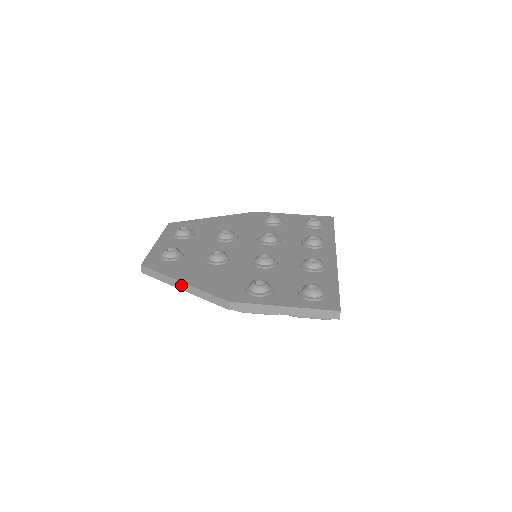
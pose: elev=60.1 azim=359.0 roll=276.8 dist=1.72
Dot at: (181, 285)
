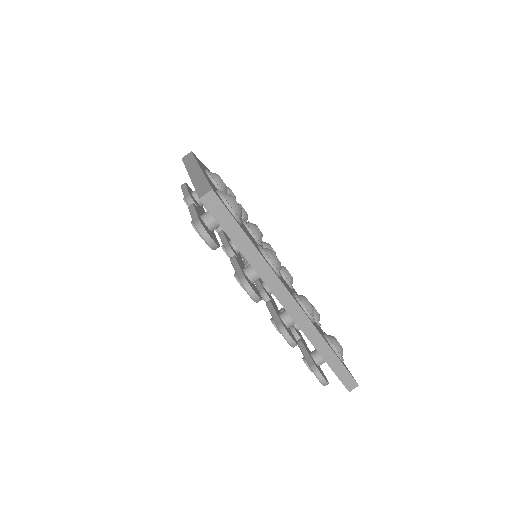
Dot at: occluded
